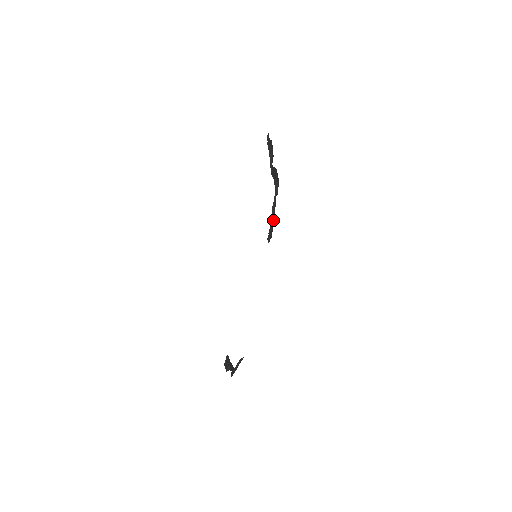
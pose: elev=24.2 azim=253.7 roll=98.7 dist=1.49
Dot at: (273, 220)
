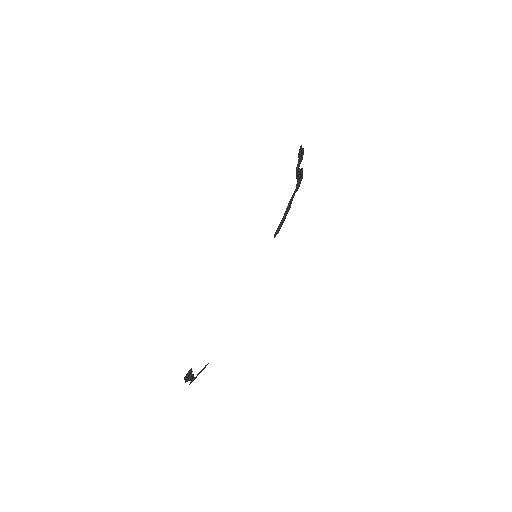
Dot at: (286, 214)
